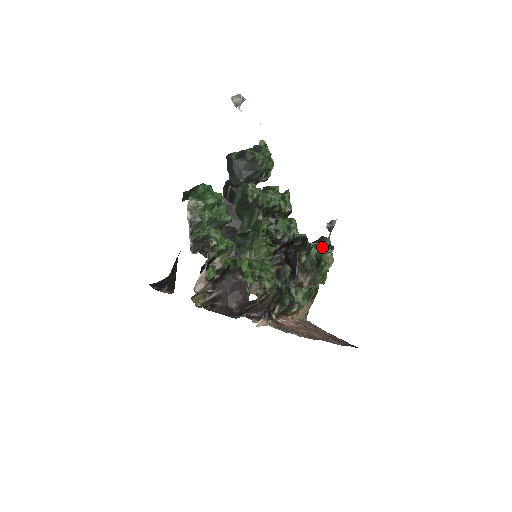
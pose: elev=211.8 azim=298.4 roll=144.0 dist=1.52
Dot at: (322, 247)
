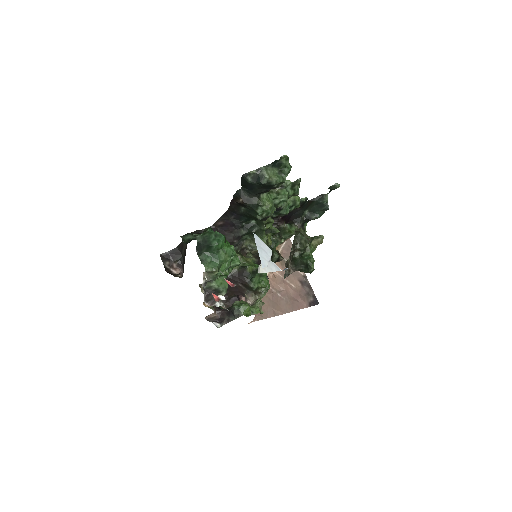
Dot at: occluded
